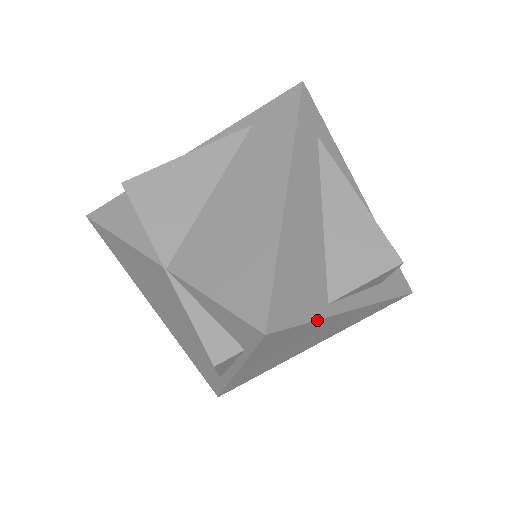
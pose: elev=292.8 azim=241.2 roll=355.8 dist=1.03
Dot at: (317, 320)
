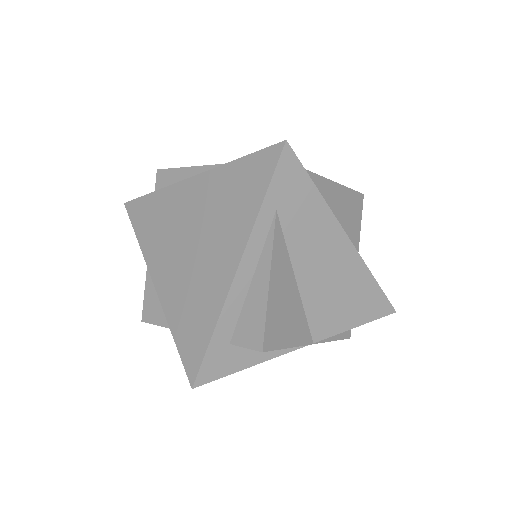
Dot at: occluded
